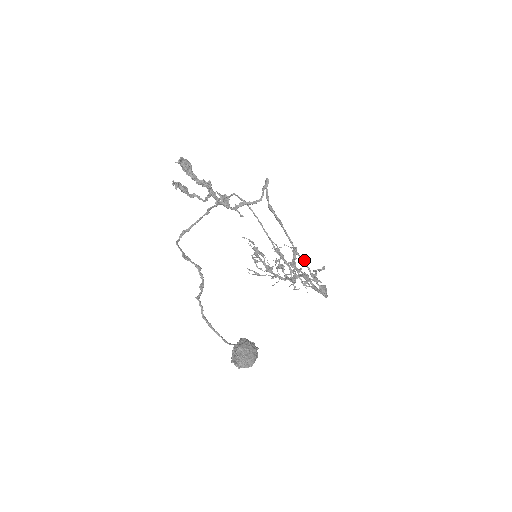
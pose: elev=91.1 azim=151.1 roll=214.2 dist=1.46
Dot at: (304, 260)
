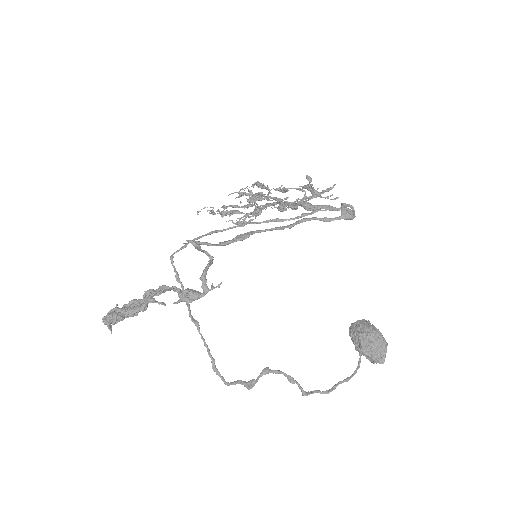
Dot at: (301, 220)
